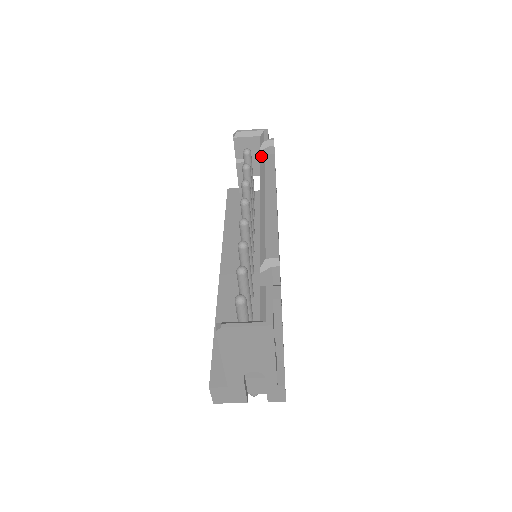
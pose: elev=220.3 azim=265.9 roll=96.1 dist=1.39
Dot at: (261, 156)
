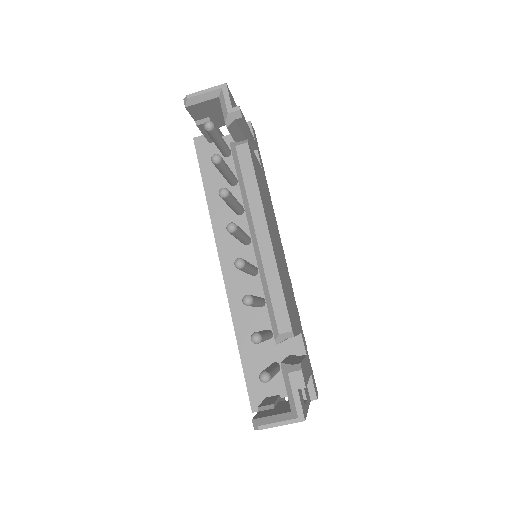
Dot at: (231, 145)
